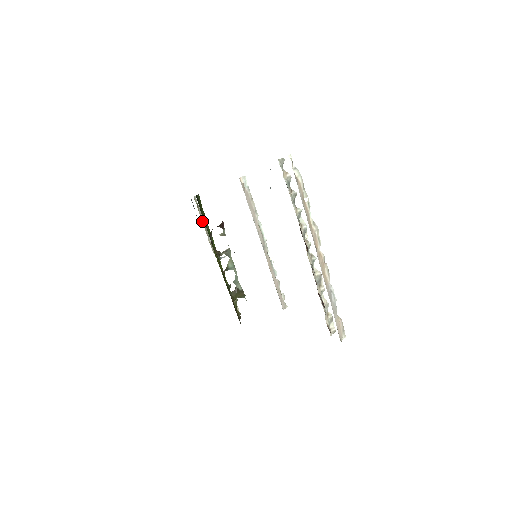
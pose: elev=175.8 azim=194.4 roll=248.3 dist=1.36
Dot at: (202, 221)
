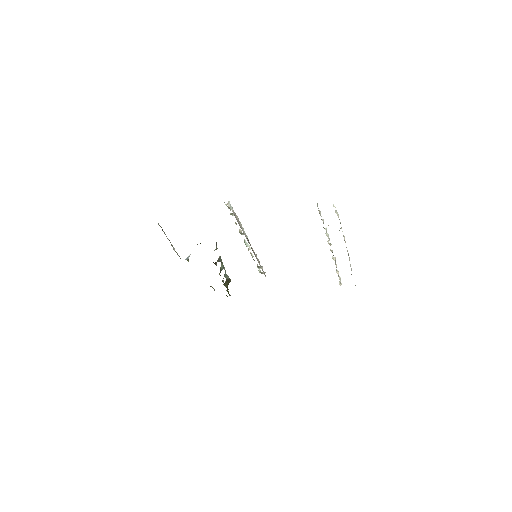
Dot at: (167, 238)
